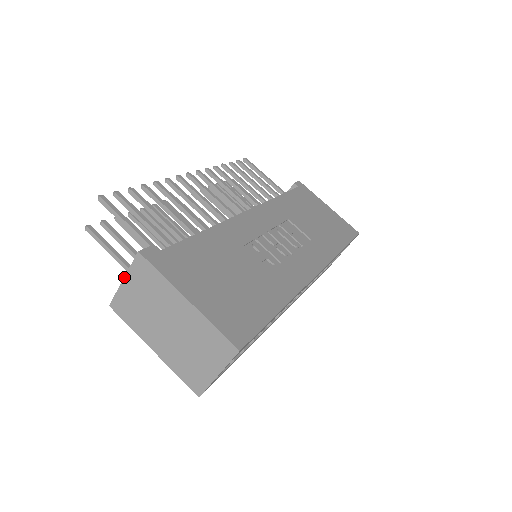
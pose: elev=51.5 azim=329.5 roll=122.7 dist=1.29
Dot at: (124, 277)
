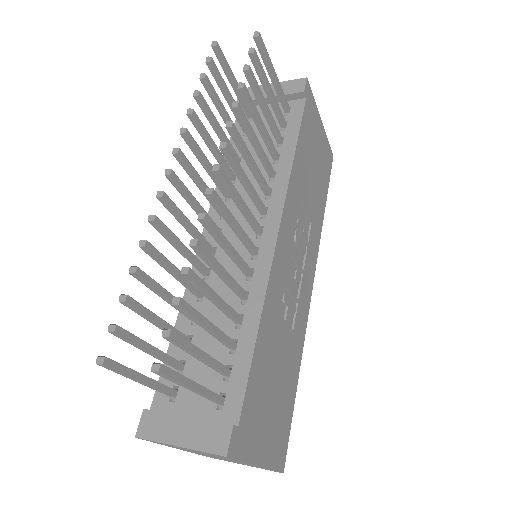
Dot at: occluded
